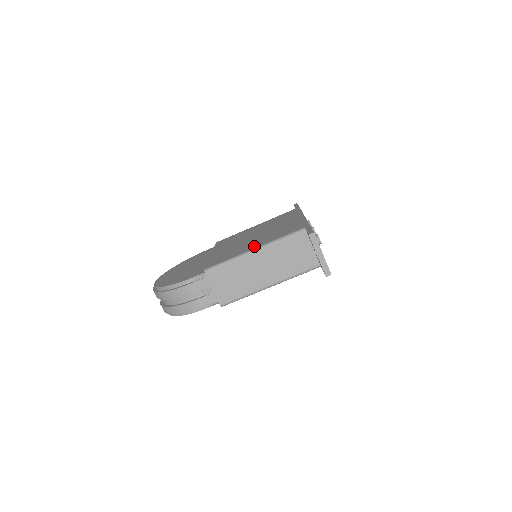
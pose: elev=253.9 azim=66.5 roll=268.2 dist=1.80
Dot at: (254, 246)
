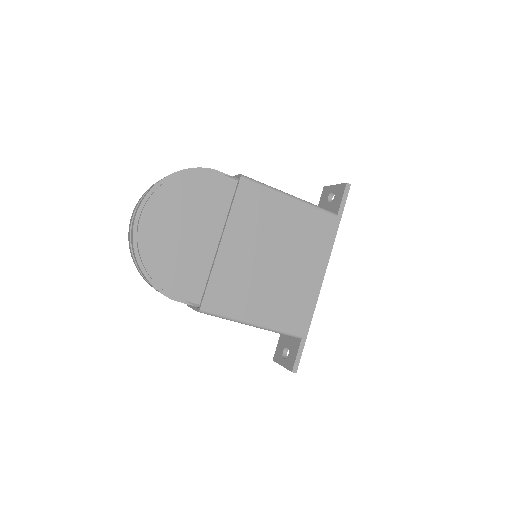
Dot at: (257, 315)
